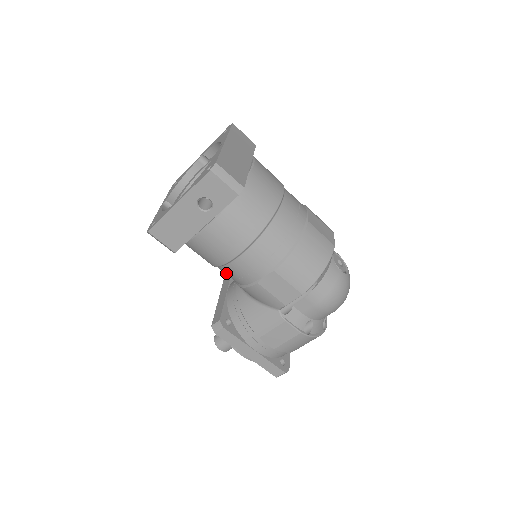
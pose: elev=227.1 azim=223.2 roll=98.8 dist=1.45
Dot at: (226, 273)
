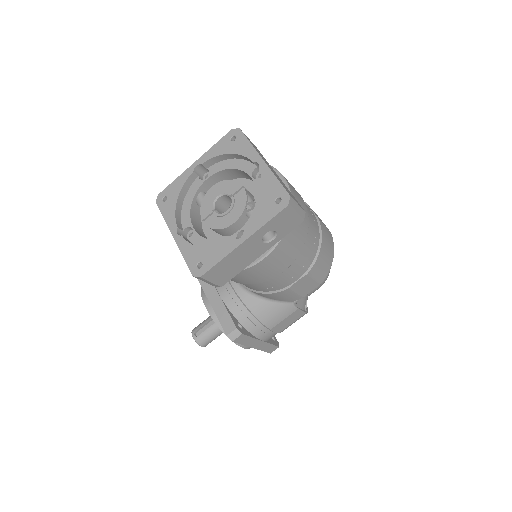
Dot at: (252, 286)
